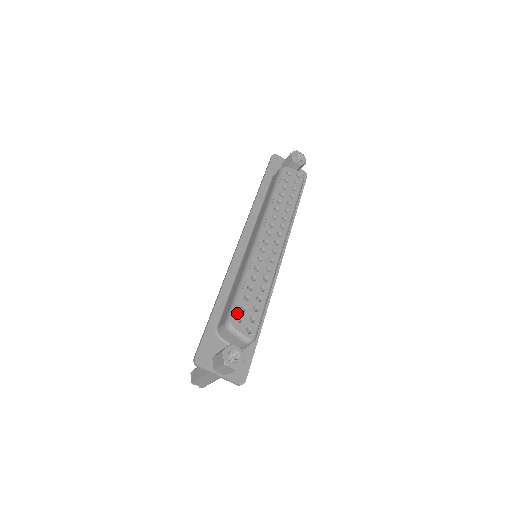
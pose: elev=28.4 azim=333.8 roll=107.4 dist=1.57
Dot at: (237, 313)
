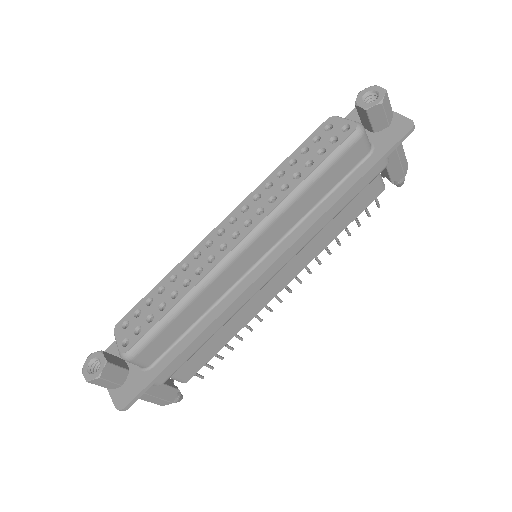
Dot at: (128, 316)
